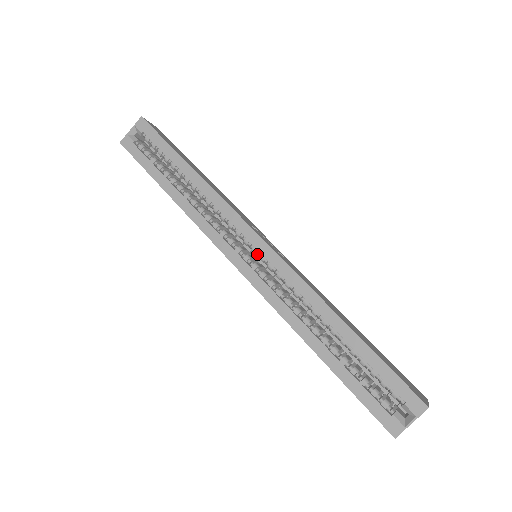
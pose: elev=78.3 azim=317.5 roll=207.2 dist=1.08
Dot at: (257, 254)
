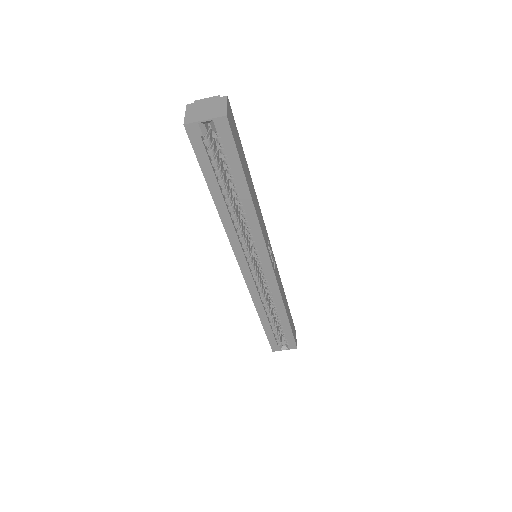
Dot at: (260, 266)
